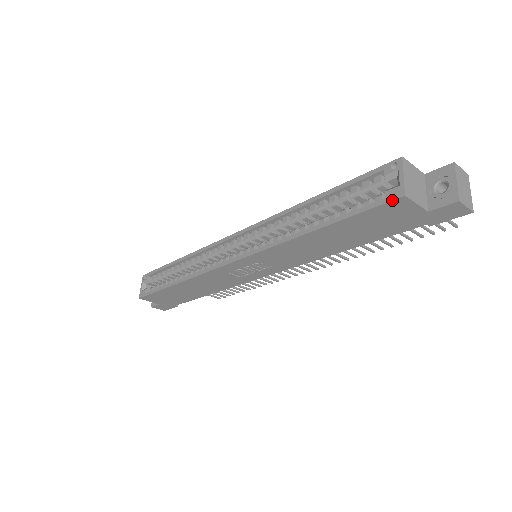
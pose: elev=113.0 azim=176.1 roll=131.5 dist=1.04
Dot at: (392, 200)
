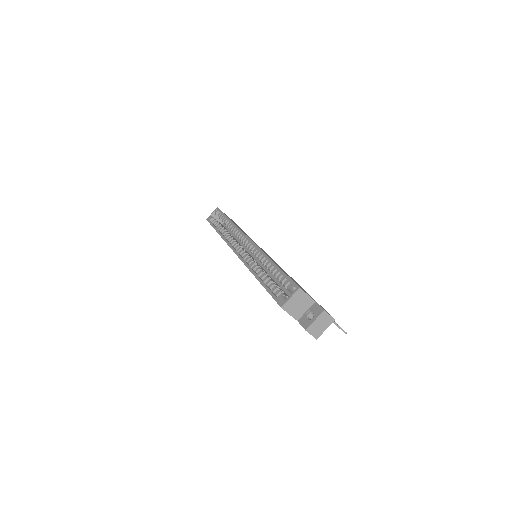
Dot at: (278, 304)
